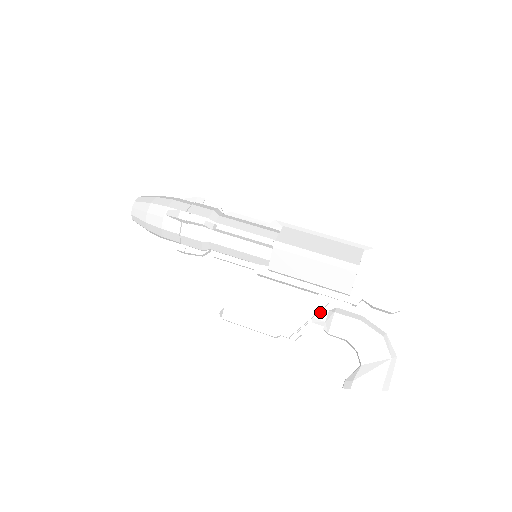
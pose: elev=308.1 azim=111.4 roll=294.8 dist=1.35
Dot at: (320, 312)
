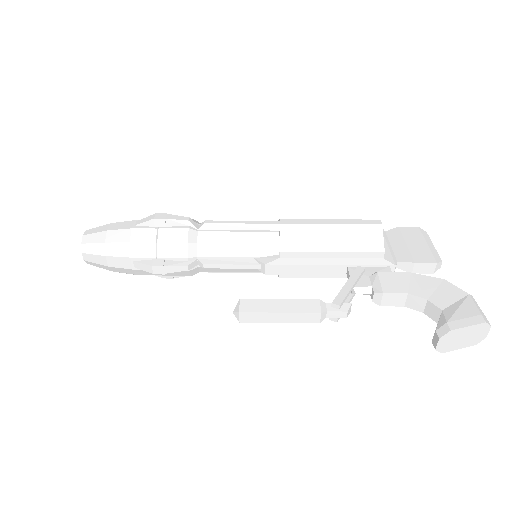
Dot at: (360, 280)
